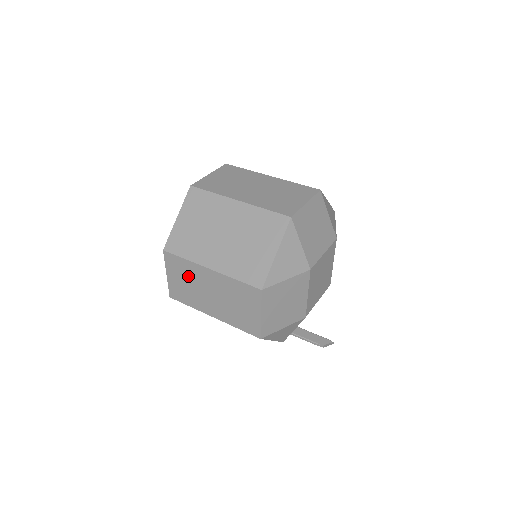
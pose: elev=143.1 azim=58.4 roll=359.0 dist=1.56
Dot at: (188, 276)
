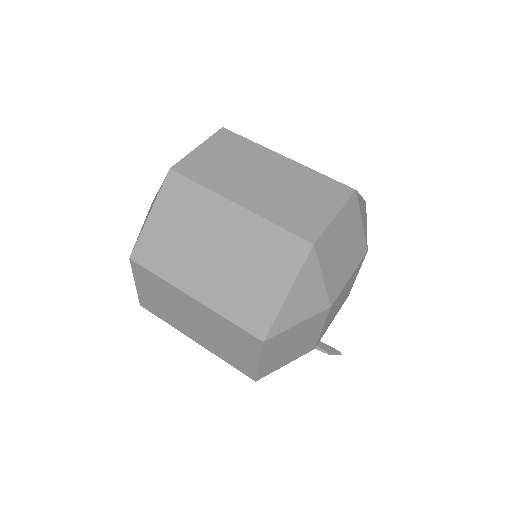
Dot at: (163, 295)
